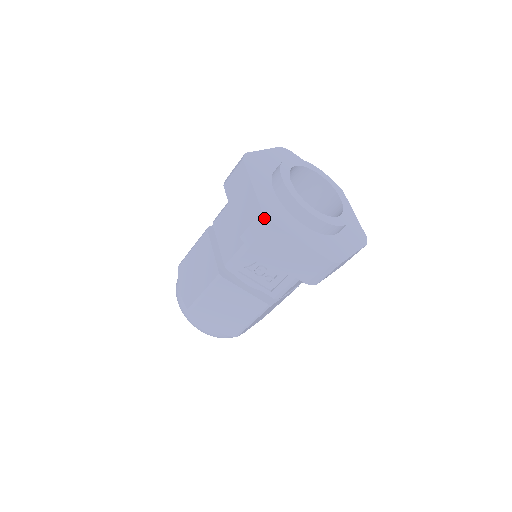
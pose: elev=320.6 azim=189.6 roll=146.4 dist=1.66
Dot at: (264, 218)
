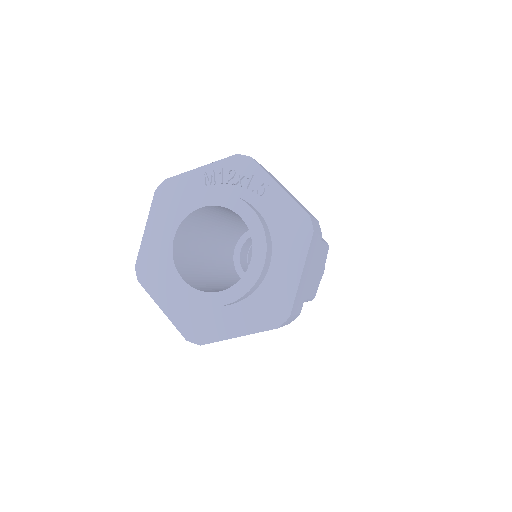
Dot at: (194, 343)
